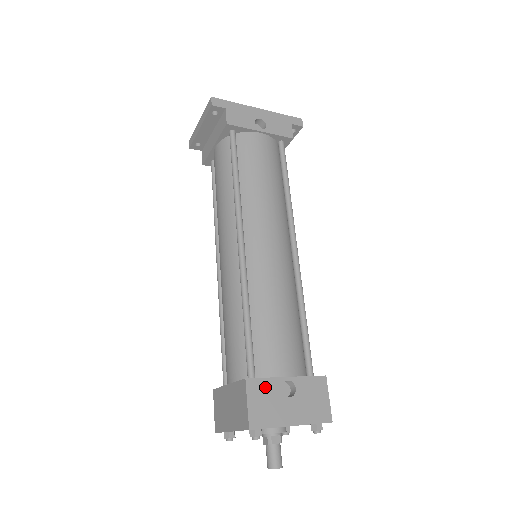
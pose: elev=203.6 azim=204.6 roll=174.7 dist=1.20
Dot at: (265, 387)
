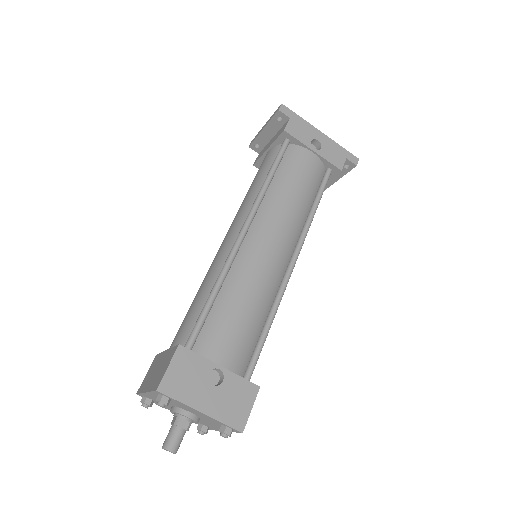
Dot at: (194, 362)
